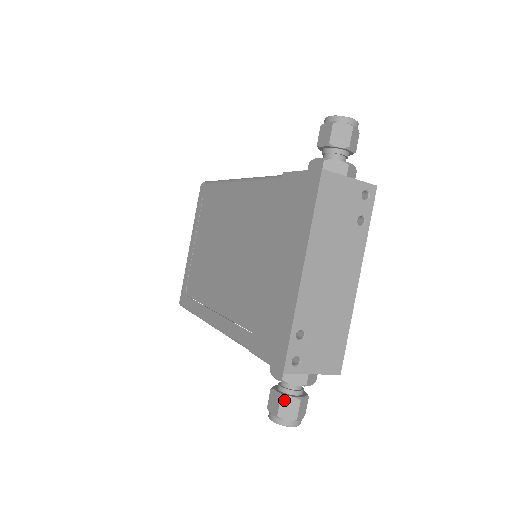
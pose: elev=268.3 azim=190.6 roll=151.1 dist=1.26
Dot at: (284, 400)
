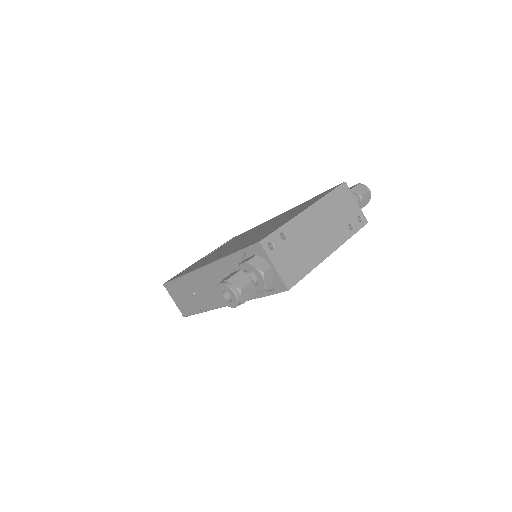
Dot at: (241, 273)
